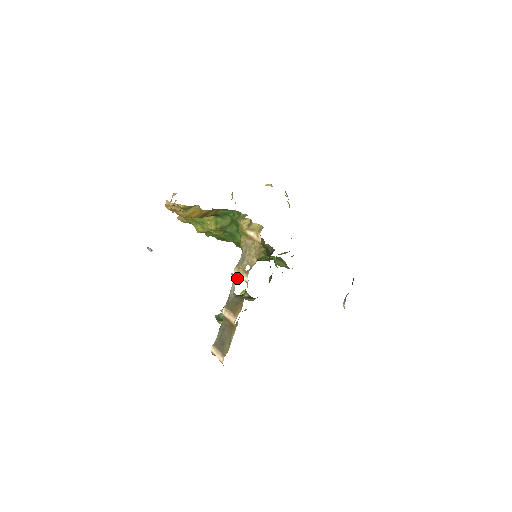
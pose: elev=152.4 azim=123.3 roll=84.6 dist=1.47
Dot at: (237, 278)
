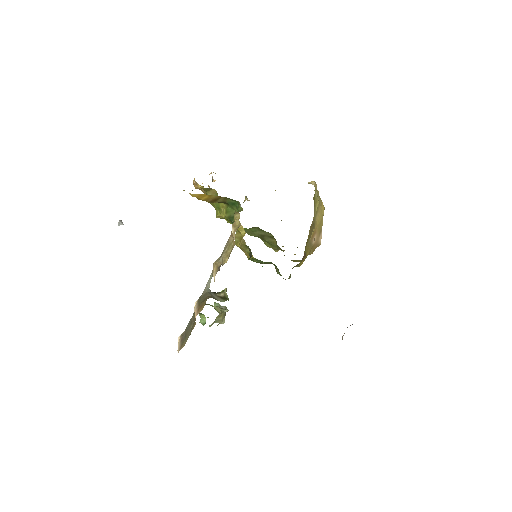
Dot at: occluded
